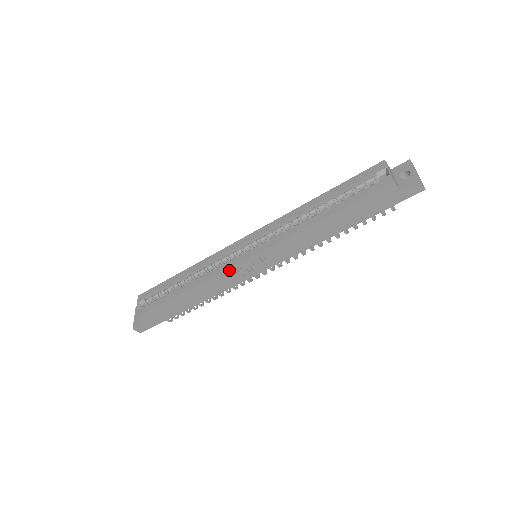
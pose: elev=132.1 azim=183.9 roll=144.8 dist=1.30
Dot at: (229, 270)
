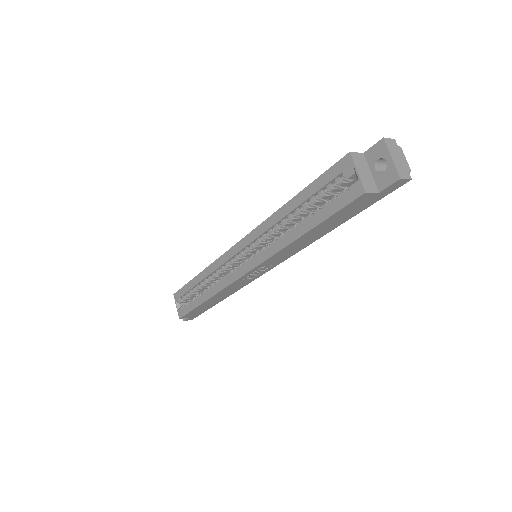
Dot at: (235, 282)
